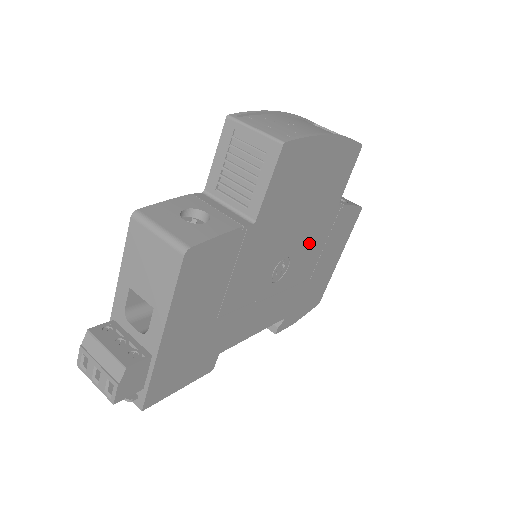
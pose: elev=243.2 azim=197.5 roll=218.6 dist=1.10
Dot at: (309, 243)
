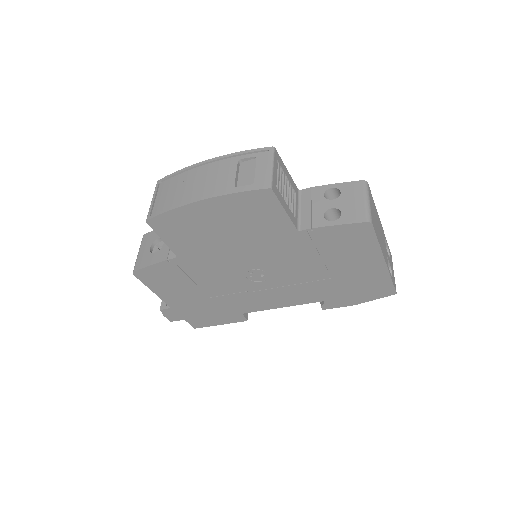
Dot at: (283, 258)
